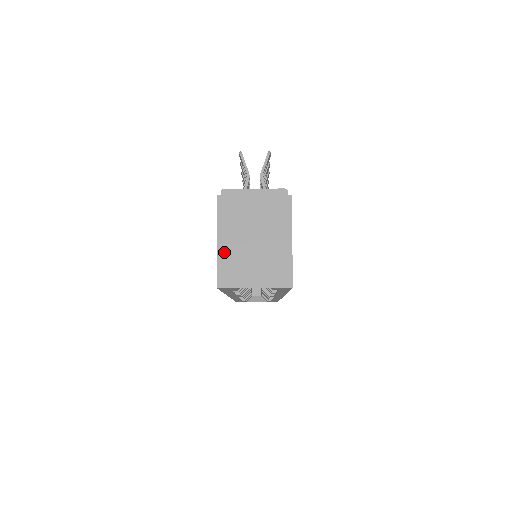
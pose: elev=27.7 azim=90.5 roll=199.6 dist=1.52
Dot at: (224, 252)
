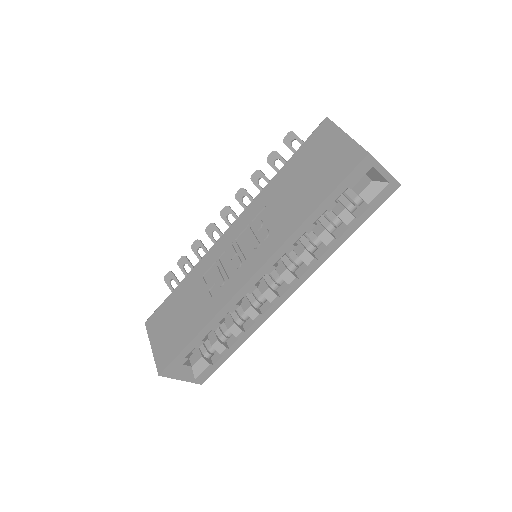
Dot at: occluded
